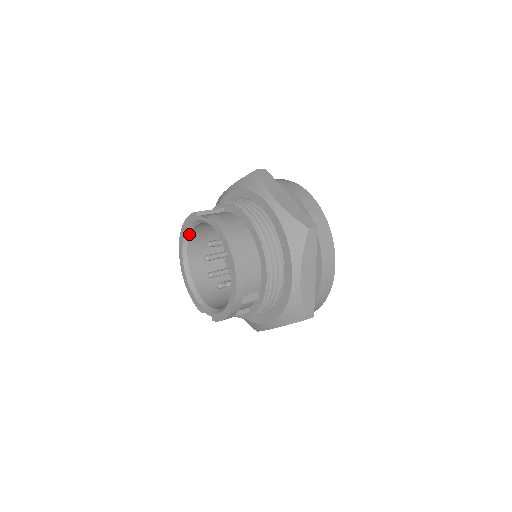
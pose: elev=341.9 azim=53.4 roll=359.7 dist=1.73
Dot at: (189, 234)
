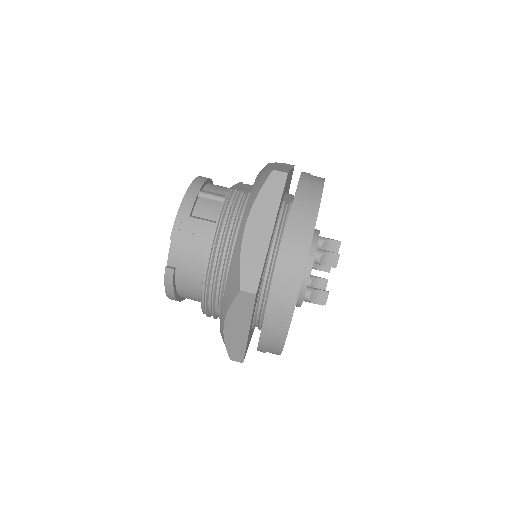
Dot at: occluded
